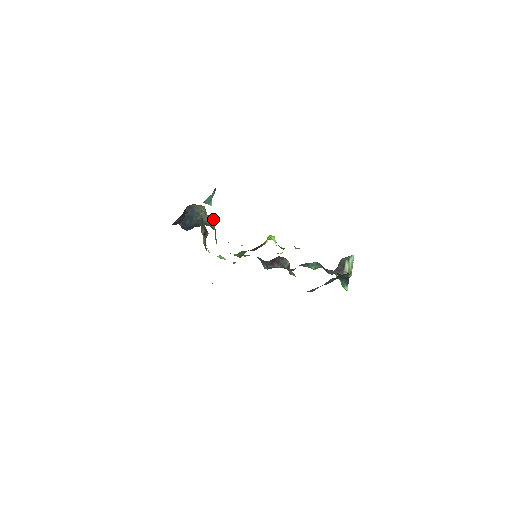
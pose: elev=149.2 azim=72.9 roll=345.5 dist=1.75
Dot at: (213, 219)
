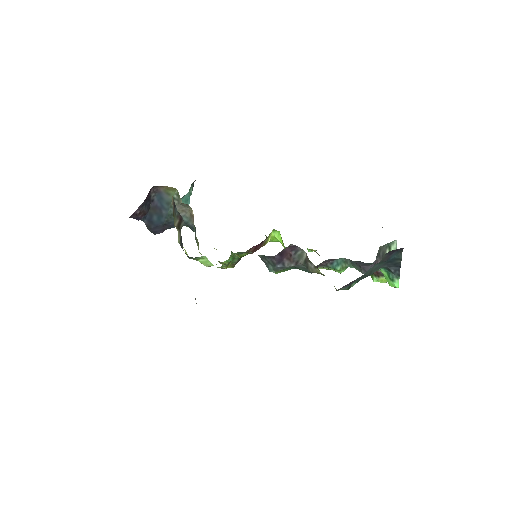
Dot at: (191, 212)
